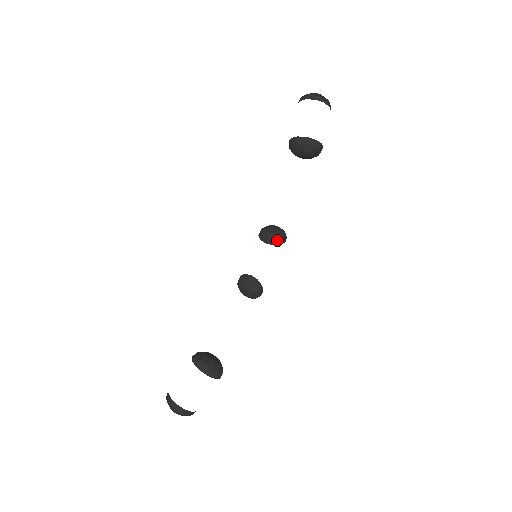
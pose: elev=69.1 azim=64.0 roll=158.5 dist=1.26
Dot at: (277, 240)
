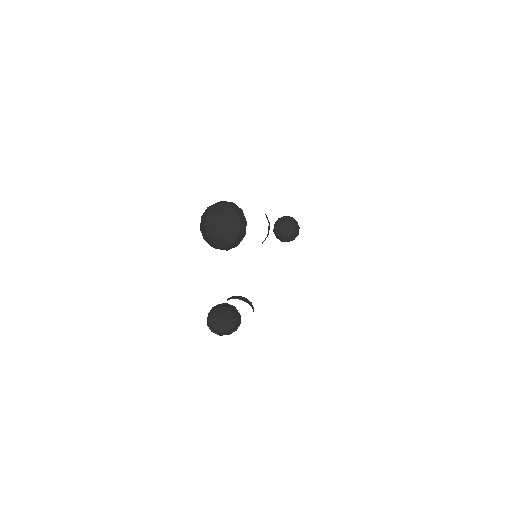
Dot at: (249, 301)
